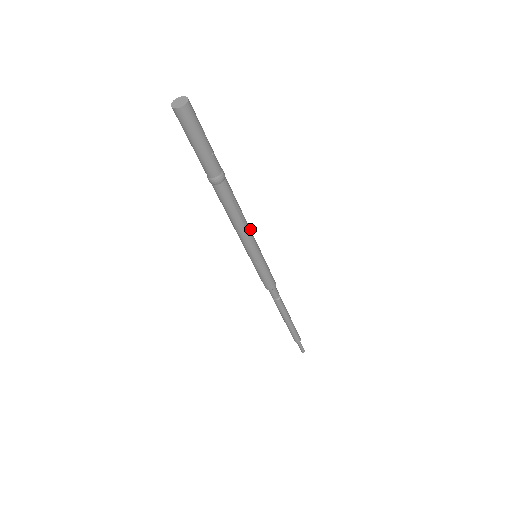
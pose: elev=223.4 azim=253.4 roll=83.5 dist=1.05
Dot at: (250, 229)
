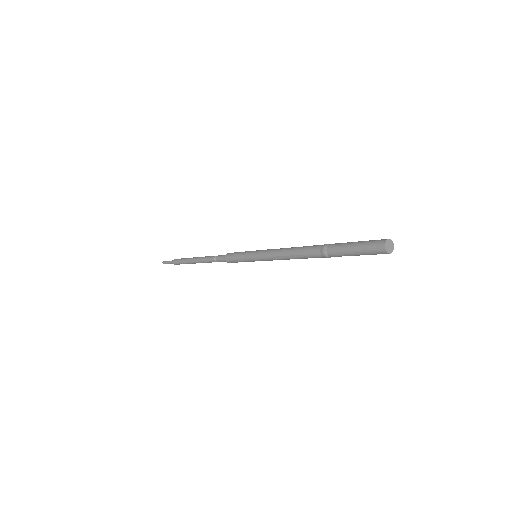
Dot at: occluded
